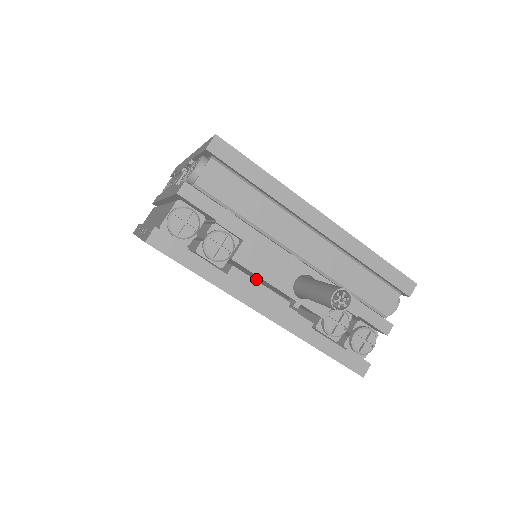
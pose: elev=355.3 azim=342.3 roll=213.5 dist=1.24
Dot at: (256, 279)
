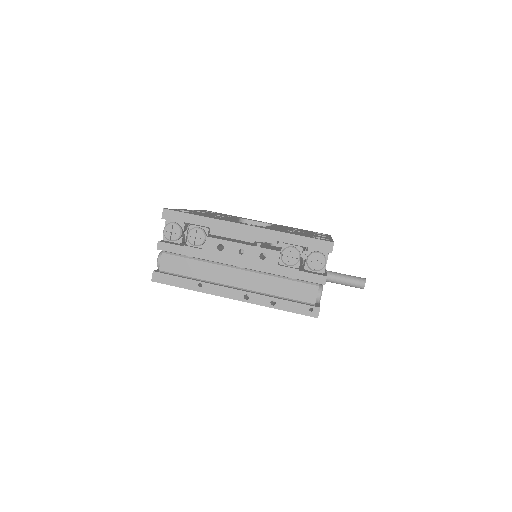
Dot at: occluded
